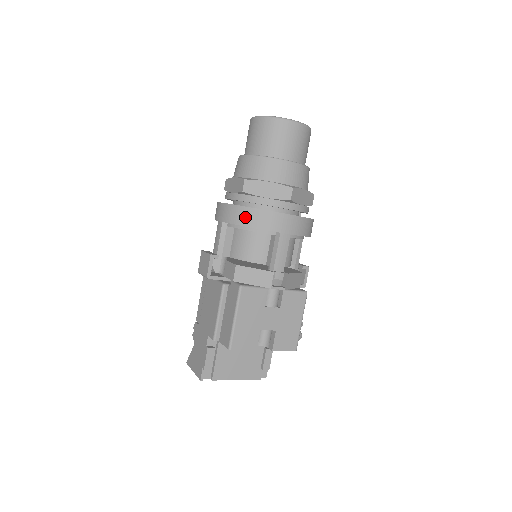
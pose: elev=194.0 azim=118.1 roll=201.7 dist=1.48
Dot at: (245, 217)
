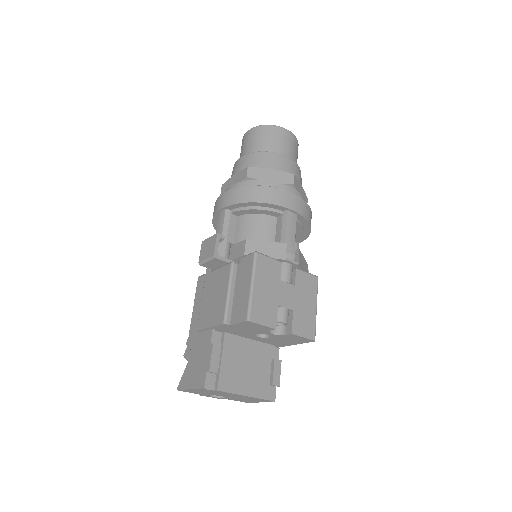
Dot at: (253, 194)
